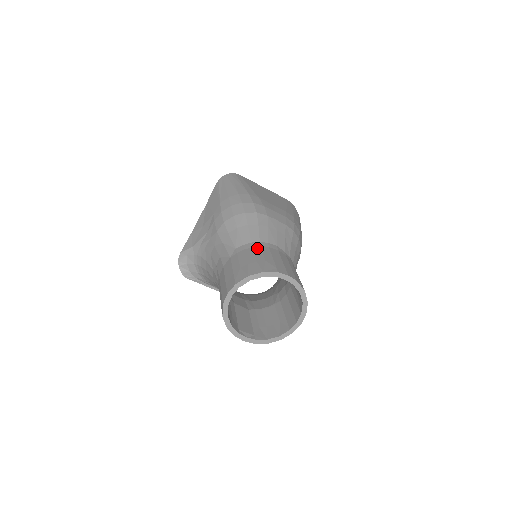
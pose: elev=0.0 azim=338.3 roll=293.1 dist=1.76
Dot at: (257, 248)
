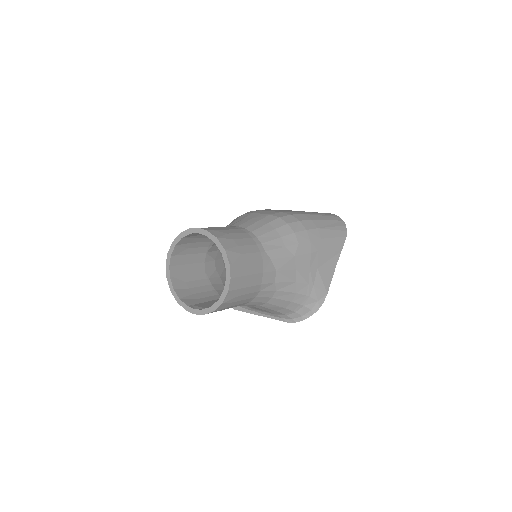
Dot at: occluded
